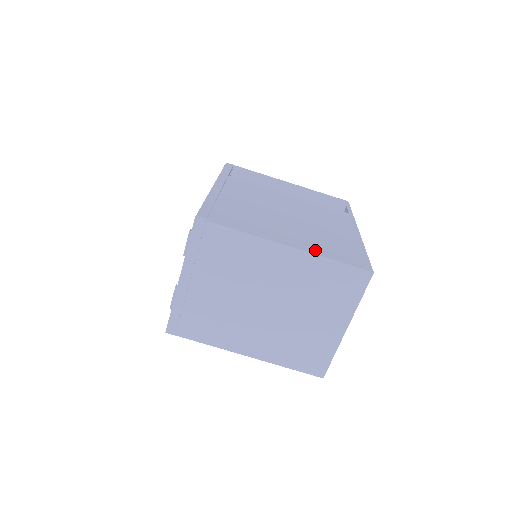
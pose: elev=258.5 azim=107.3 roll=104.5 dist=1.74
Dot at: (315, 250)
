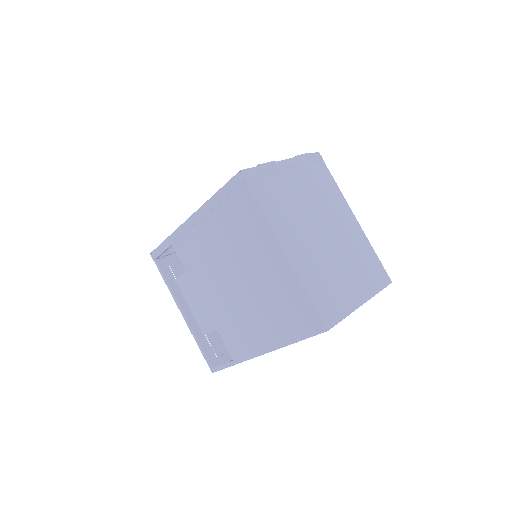
Dot at: occluded
